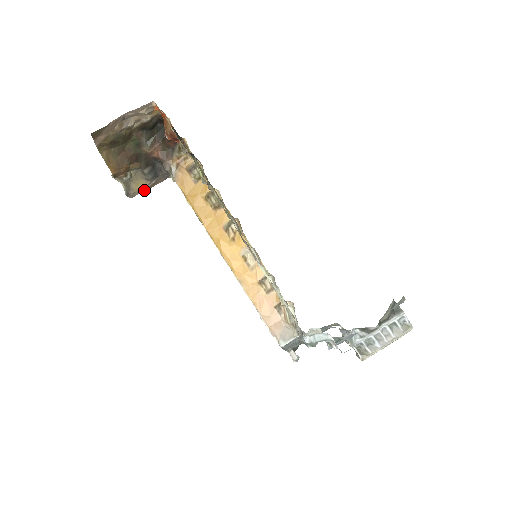
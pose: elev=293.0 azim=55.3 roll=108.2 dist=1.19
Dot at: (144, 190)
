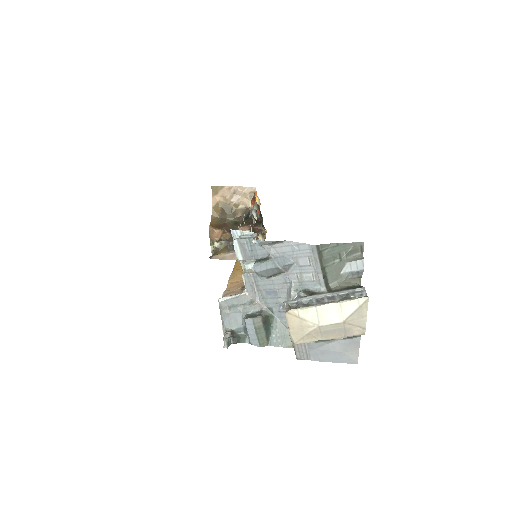
Dot at: (222, 257)
